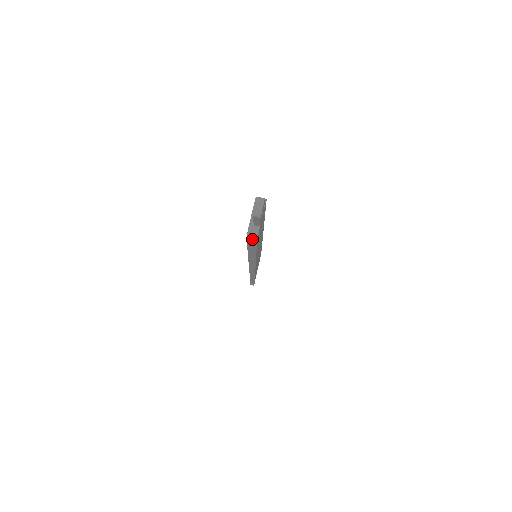
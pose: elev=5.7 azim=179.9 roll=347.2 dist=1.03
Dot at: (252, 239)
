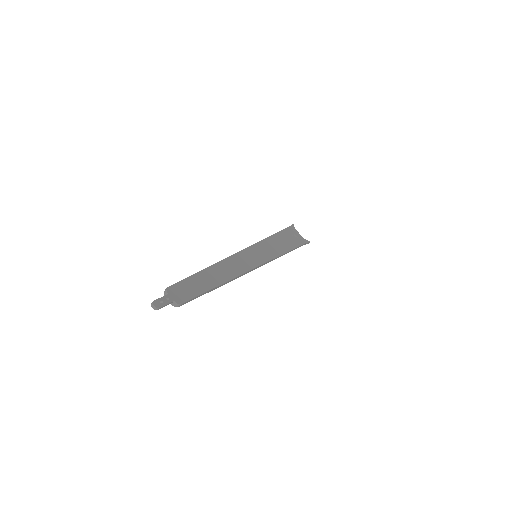
Dot at: occluded
